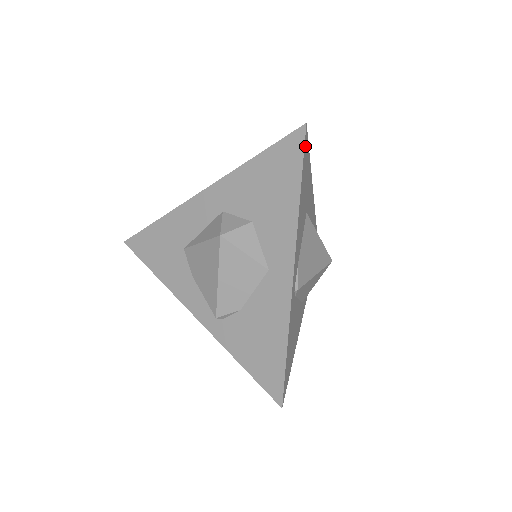
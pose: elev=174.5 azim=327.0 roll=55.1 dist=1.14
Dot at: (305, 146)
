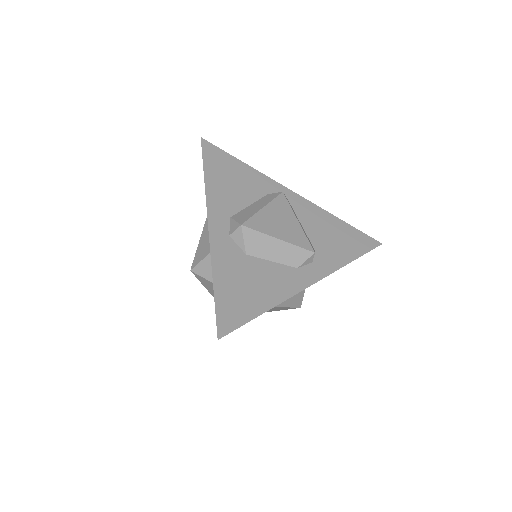
Dot at: occluded
